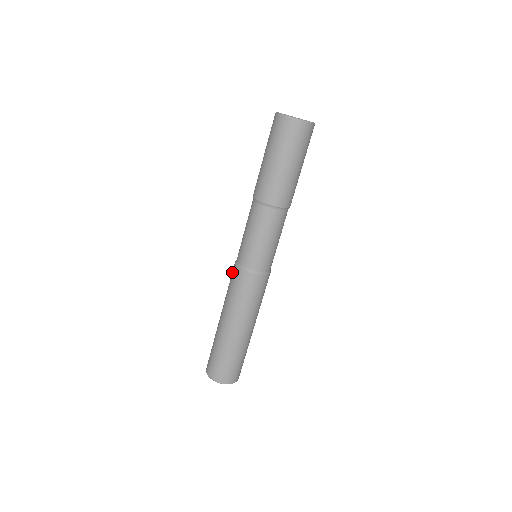
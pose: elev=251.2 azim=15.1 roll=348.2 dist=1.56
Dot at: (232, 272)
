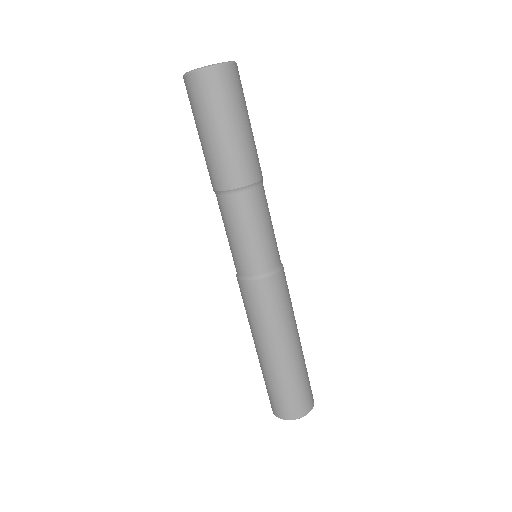
Dot at: (243, 292)
